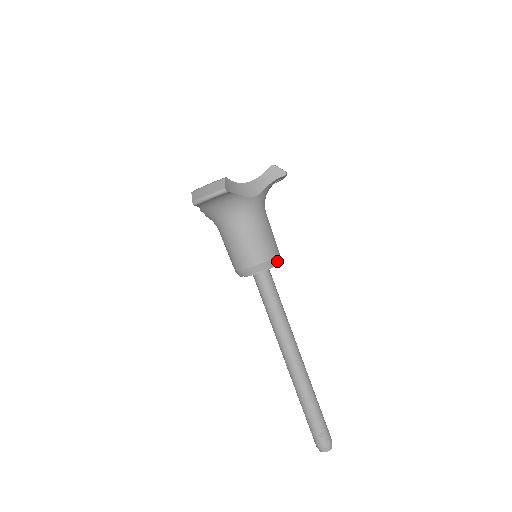
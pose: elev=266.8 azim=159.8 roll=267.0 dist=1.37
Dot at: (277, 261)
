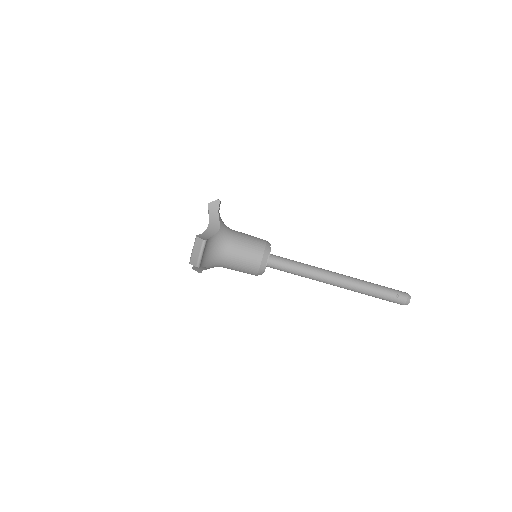
Dot at: (269, 244)
